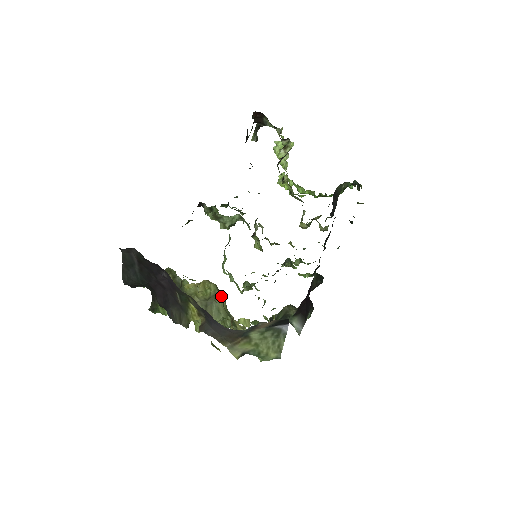
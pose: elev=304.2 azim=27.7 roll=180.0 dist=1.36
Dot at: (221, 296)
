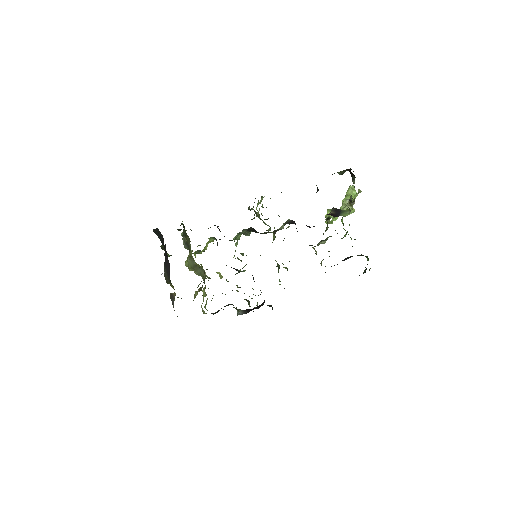
Dot at: (205, 275)
